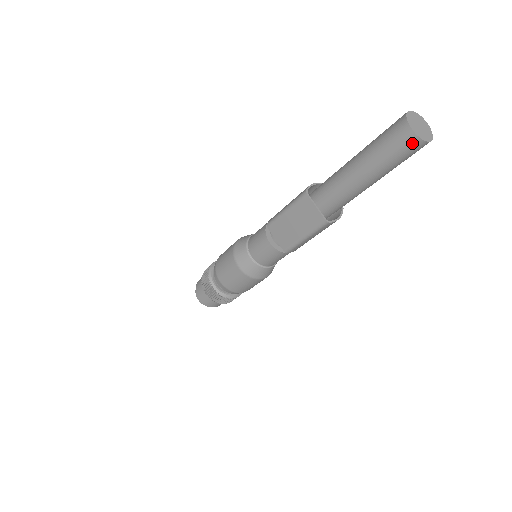
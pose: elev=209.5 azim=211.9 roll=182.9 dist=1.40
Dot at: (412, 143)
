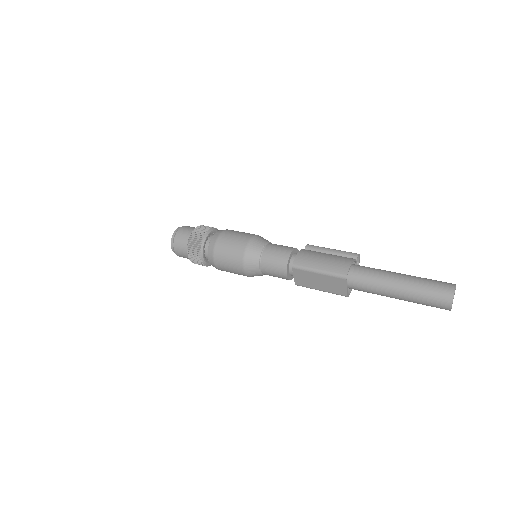
Dot at: occluded
